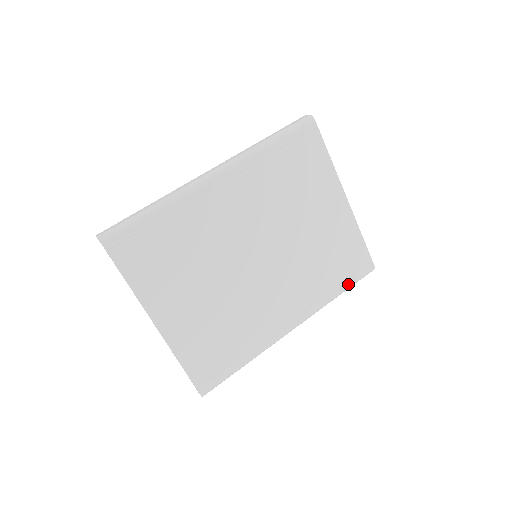
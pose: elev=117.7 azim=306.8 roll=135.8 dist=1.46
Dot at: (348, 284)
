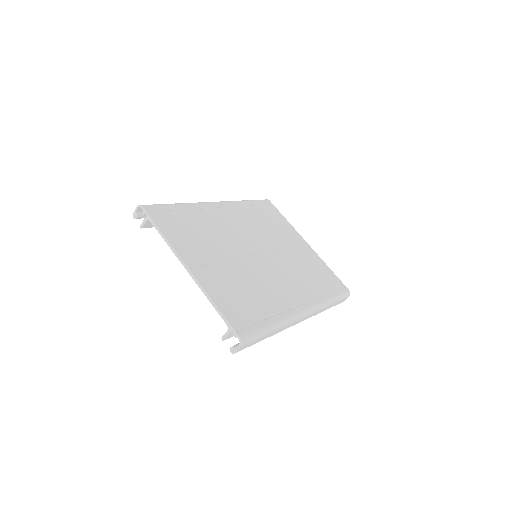
Dot at: (335, 295)
